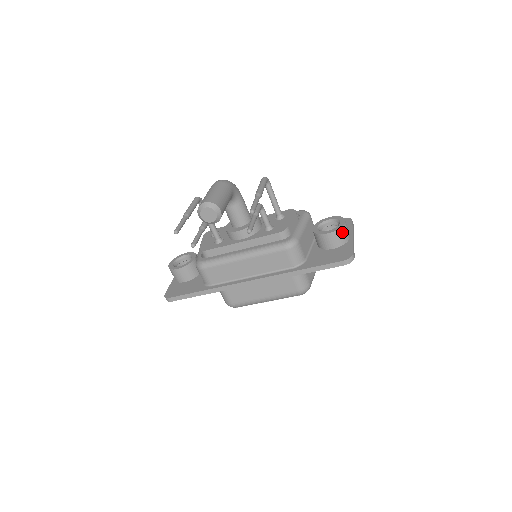
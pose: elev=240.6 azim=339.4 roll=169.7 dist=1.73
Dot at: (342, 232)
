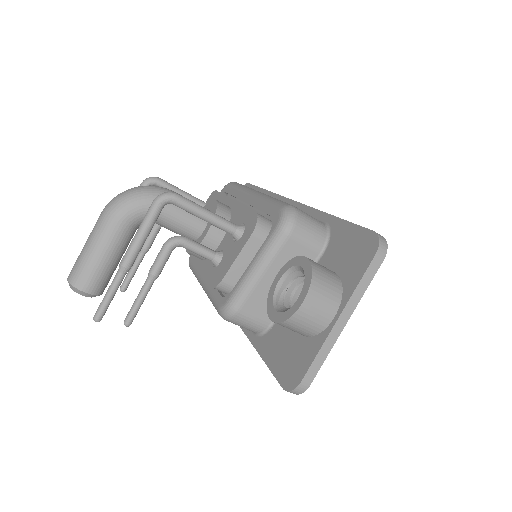
Dot at: (295, 324)
